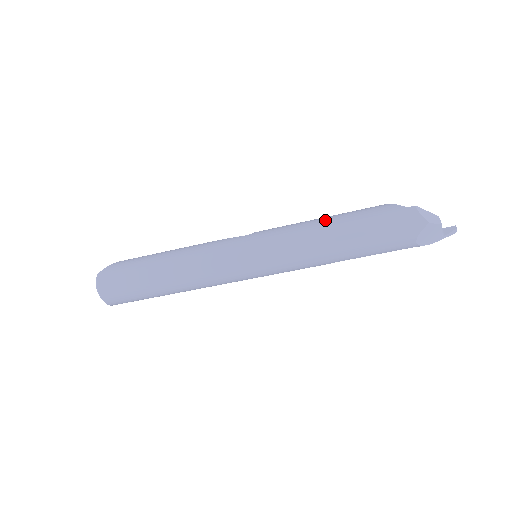
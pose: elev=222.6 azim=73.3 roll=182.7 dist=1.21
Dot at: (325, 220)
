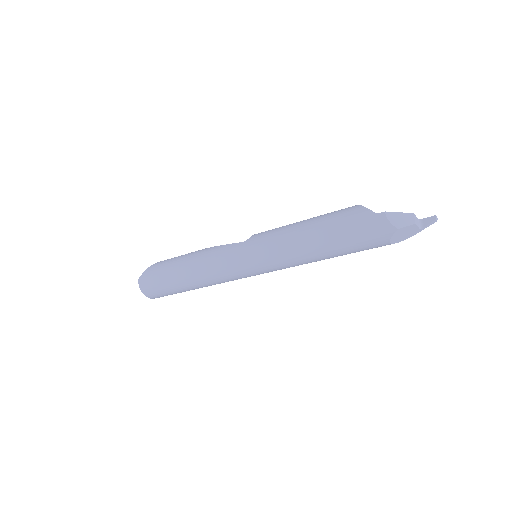
Dot at: (305, 227)
